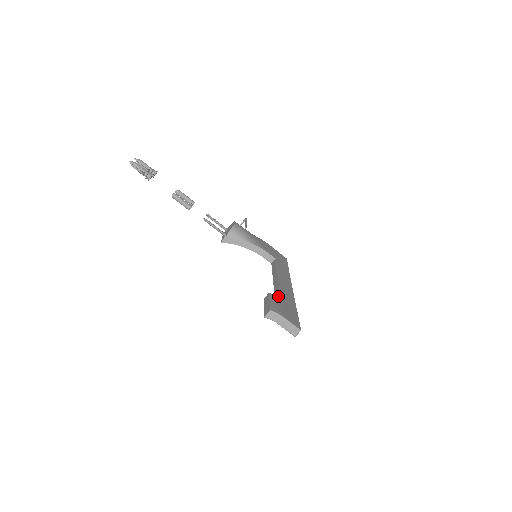
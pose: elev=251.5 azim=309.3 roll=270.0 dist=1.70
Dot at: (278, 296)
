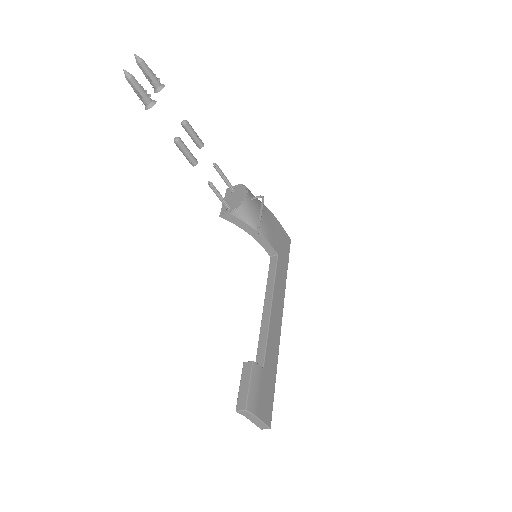
Dot at: (262, 357)
